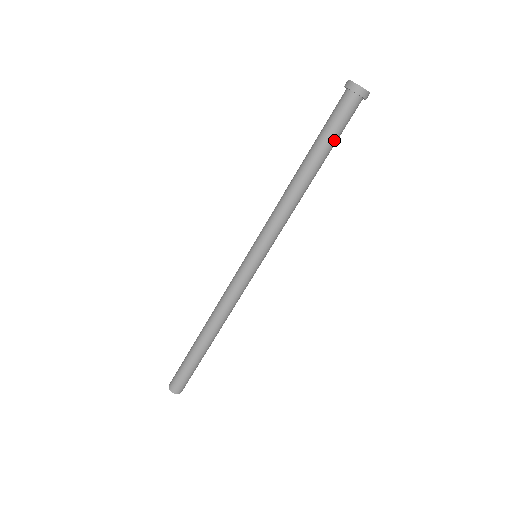
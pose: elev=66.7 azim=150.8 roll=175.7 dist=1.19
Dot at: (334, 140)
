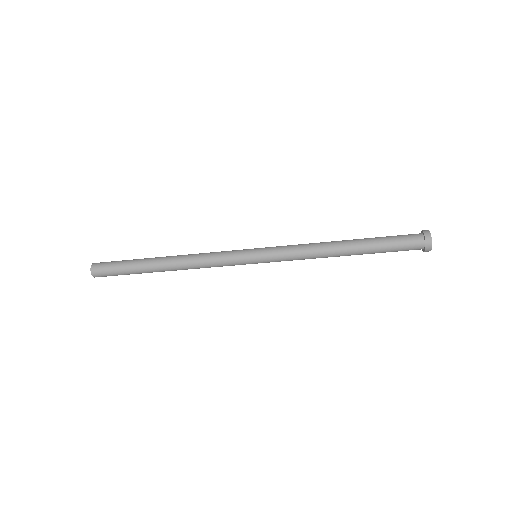
Dot at: (383, 252)
